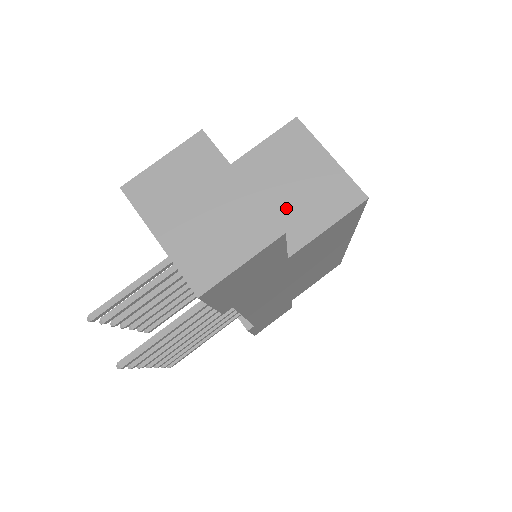
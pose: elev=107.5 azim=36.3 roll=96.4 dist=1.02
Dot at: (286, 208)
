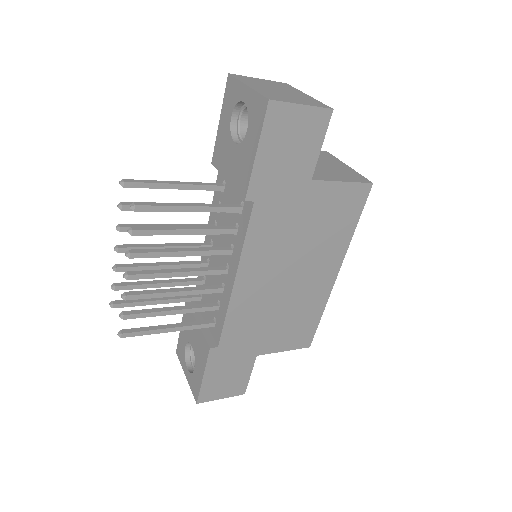
Dot at: occluded
